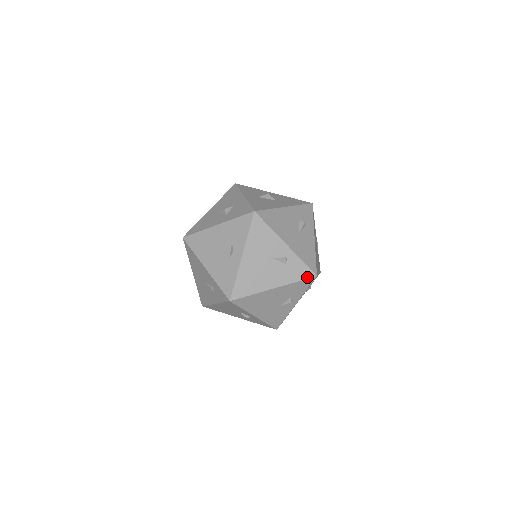
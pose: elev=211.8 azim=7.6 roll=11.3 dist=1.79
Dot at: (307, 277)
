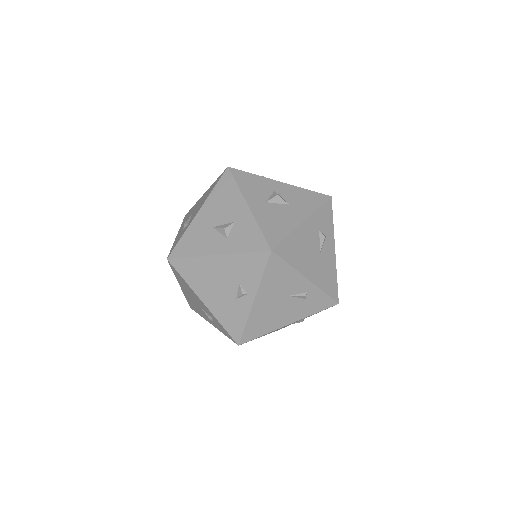
Dot at: (328, 307)
